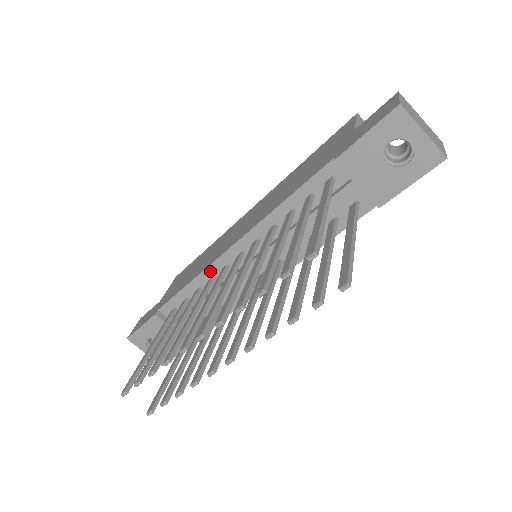
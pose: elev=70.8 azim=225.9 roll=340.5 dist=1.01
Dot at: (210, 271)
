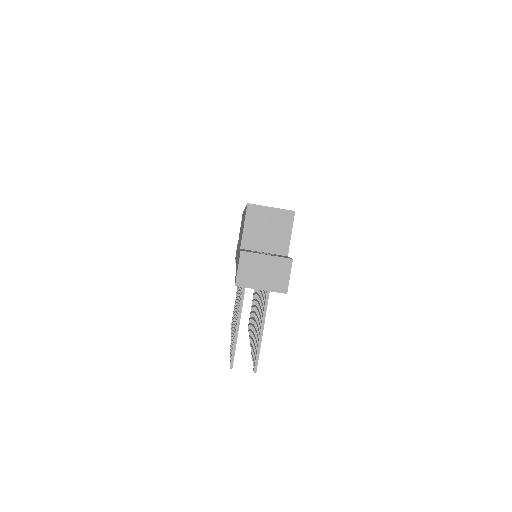
Dot at: occluded
